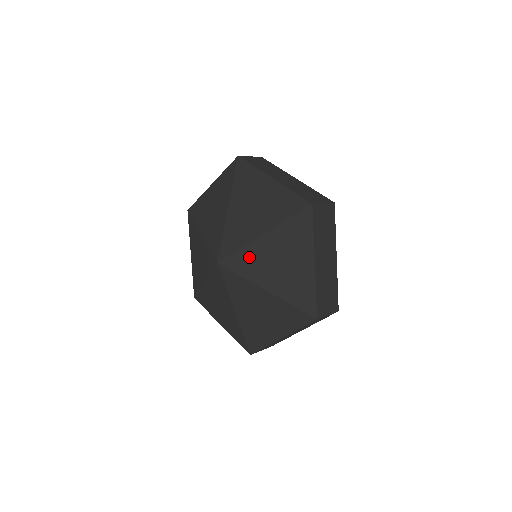
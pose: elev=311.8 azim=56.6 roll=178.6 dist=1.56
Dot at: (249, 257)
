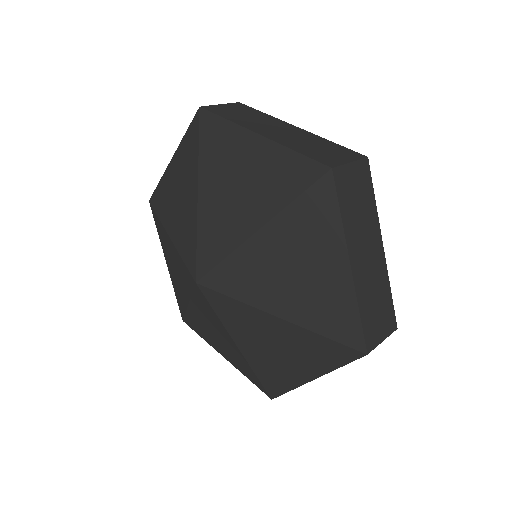
Dot at: (242, 268)
